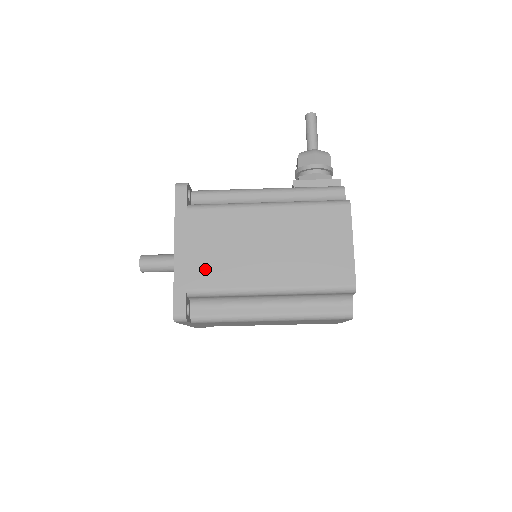
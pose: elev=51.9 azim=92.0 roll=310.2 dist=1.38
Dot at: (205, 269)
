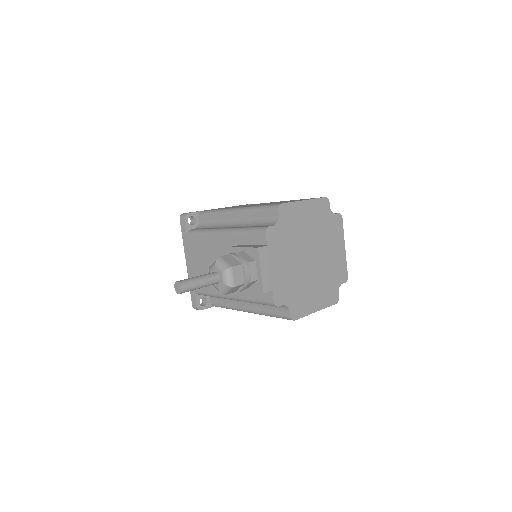
Dot at: occluded
